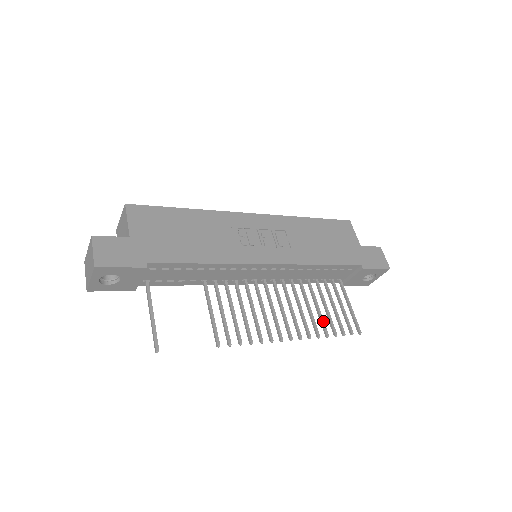
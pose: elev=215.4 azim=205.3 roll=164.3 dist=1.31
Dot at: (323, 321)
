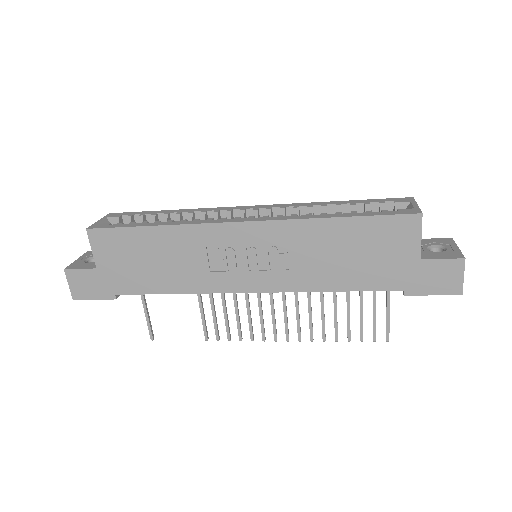
Dot at: (336, 326)
